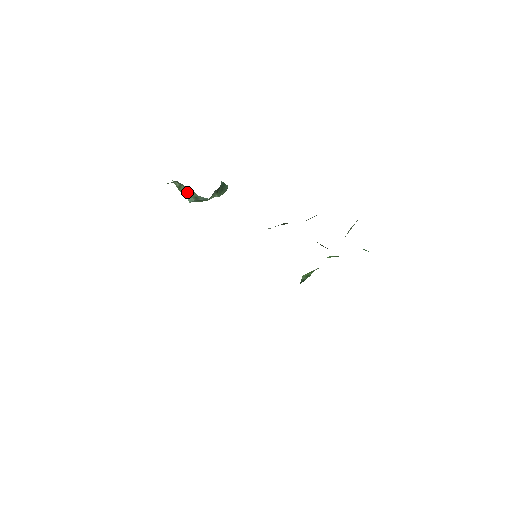
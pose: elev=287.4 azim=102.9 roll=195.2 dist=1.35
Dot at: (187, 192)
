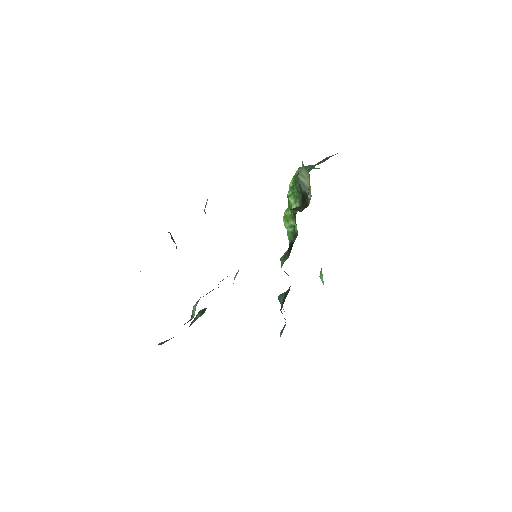
Dot at: occluded
